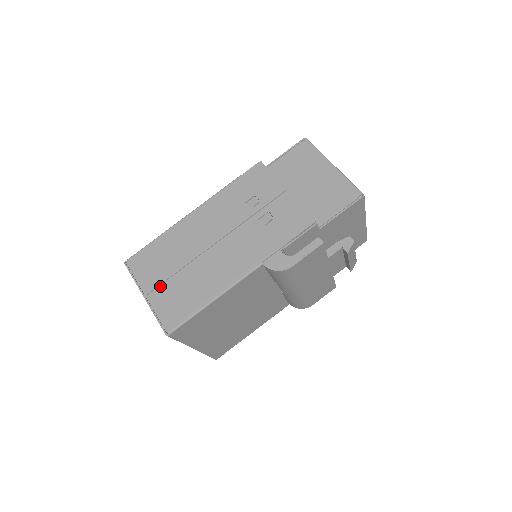
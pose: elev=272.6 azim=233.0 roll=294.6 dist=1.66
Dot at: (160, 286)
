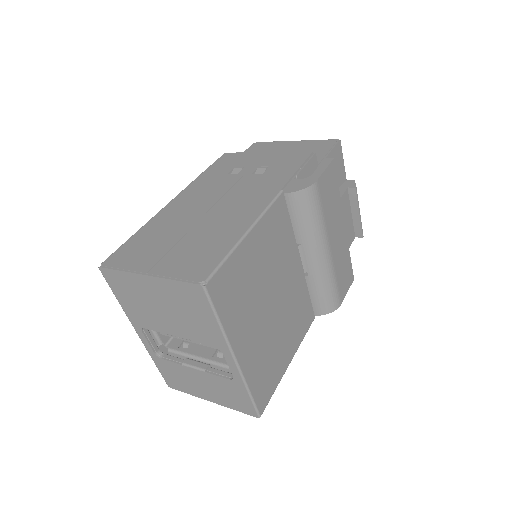
Dot at: (164, 257)
